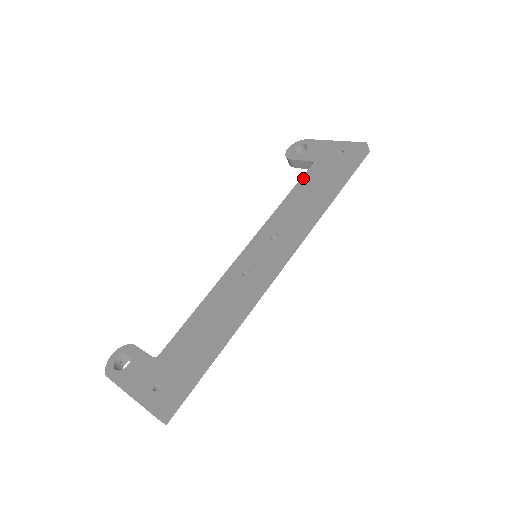
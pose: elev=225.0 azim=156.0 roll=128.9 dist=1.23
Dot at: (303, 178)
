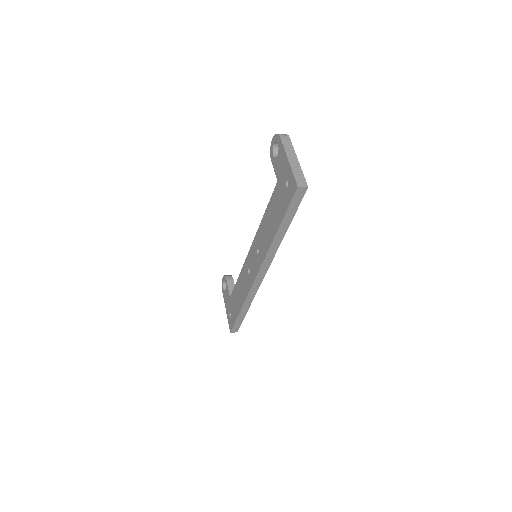
Dot at: (271, 198)
